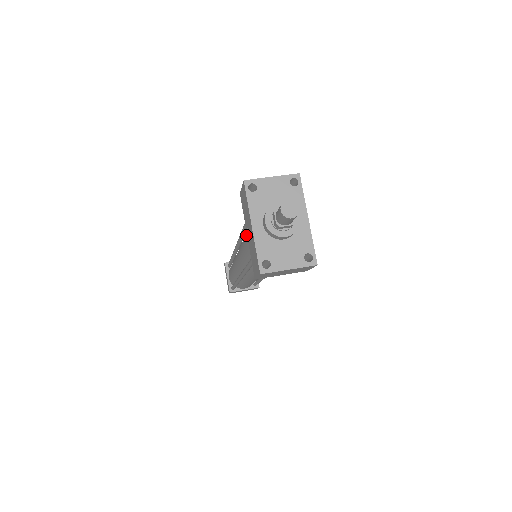
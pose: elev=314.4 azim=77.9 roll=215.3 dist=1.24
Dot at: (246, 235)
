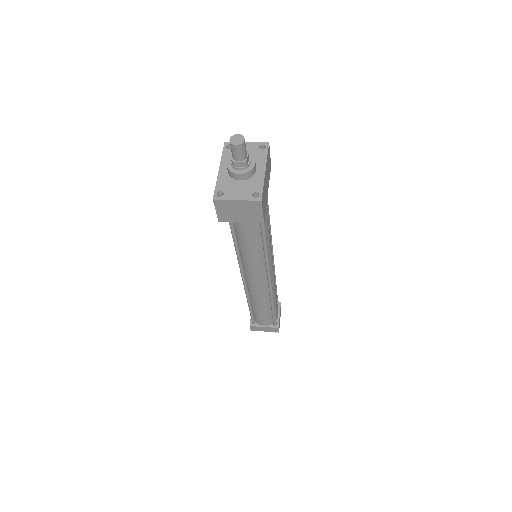
Dot at: occluded
